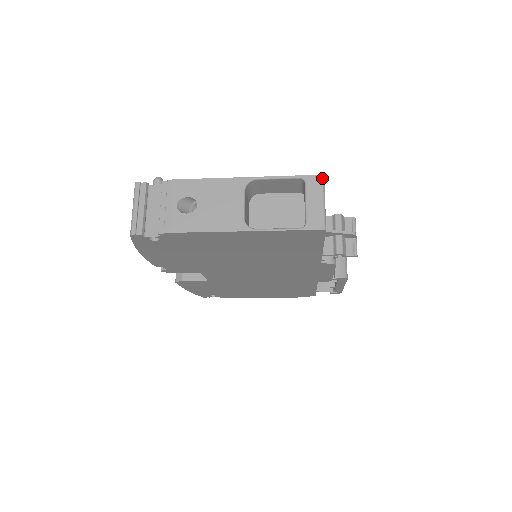
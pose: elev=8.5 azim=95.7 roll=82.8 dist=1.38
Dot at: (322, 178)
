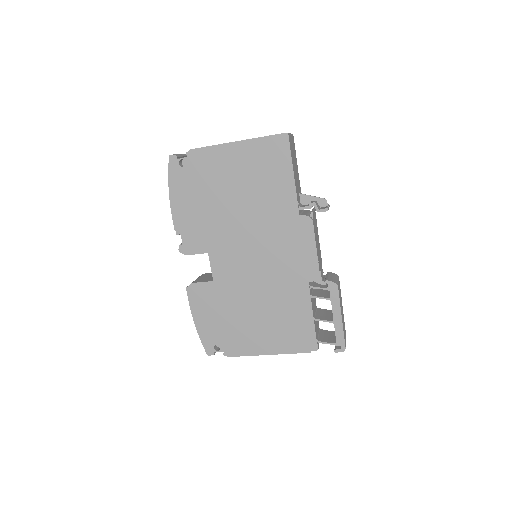
Dot at: occluded
